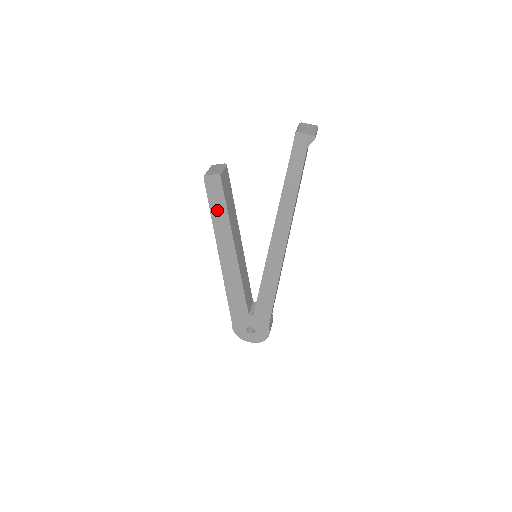
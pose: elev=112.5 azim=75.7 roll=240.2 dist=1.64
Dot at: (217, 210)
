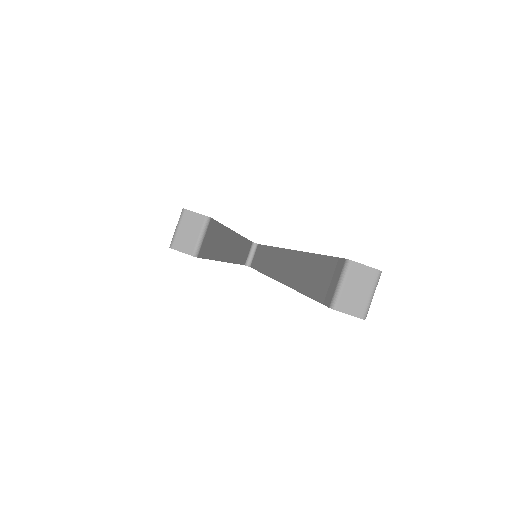
Dot at: occluded
